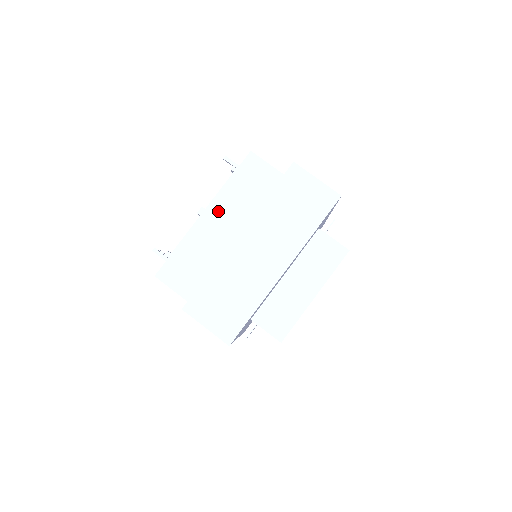
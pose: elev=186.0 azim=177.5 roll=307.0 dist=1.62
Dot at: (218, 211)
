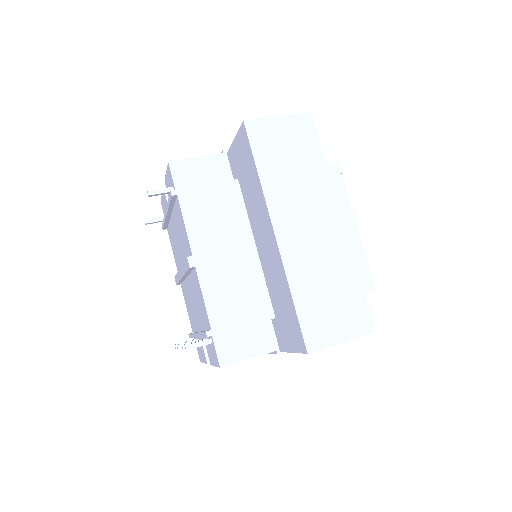
Dot at: (206, 245)
